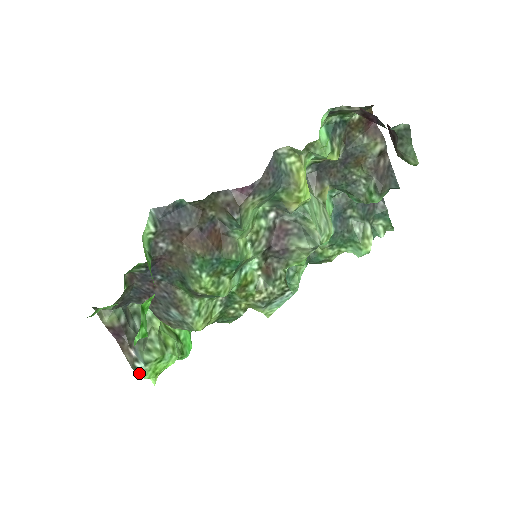
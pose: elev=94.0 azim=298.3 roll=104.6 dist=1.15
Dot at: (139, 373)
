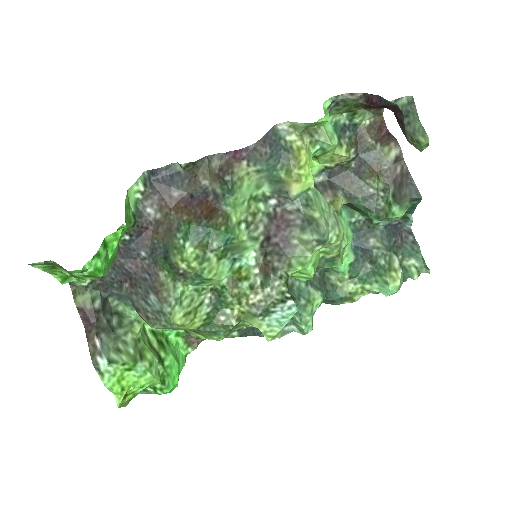
Dot at: (100, 374)
